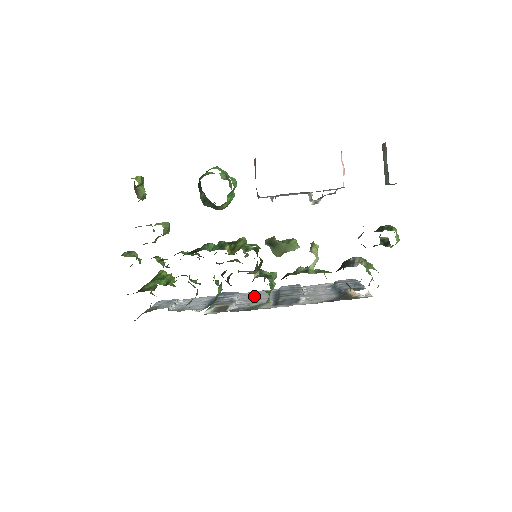
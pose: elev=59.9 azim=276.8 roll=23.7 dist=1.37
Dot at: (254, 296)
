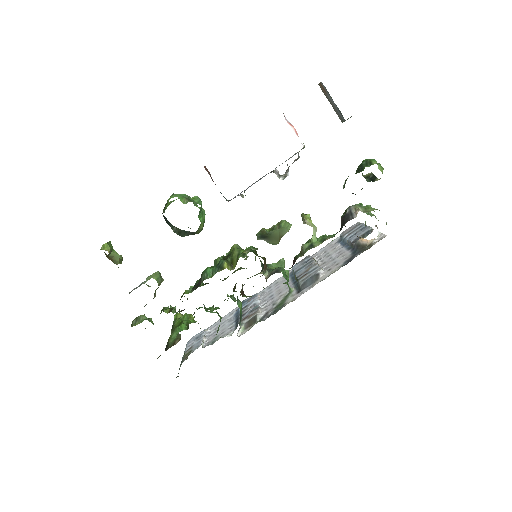
Dot at: (273, 290)
